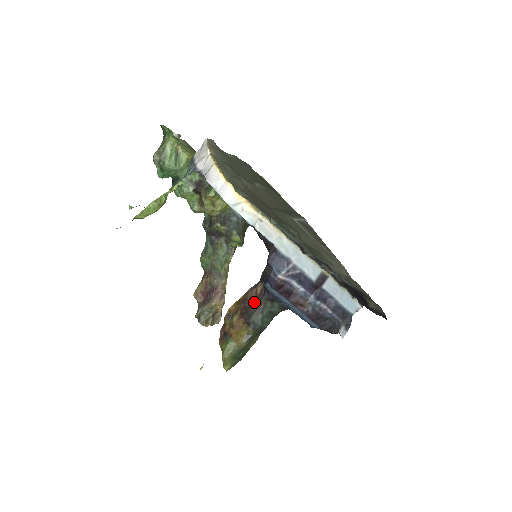
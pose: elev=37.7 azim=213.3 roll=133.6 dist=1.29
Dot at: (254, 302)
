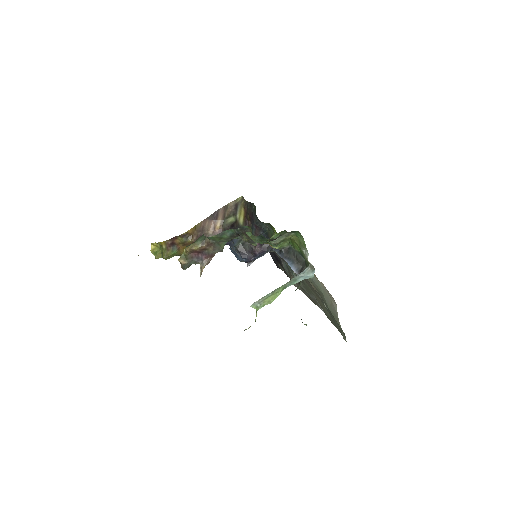
Dot at: occluded
